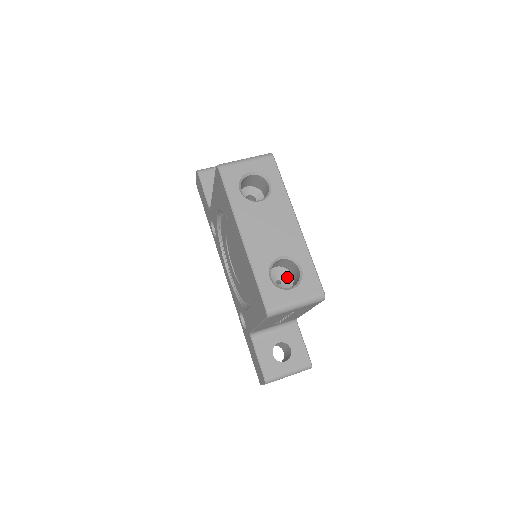
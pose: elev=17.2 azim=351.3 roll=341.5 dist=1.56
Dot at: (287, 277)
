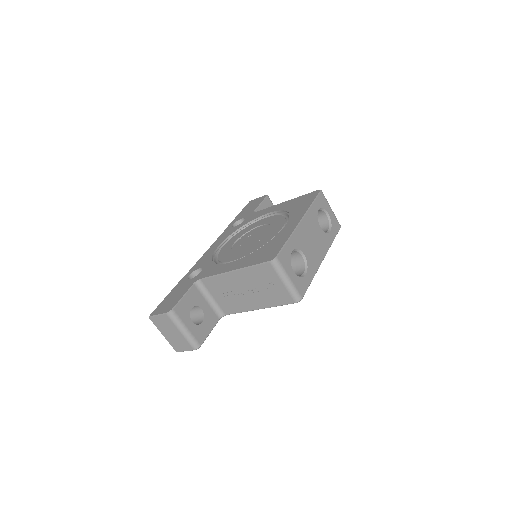
Dot at: occluded
